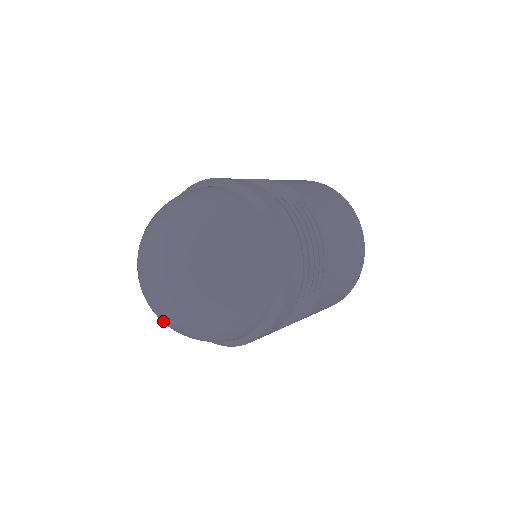
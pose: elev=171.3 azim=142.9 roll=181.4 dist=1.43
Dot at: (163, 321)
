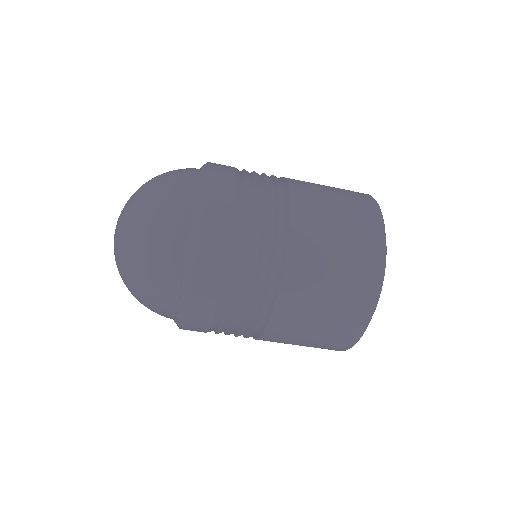
Dot at: (126, 266)
